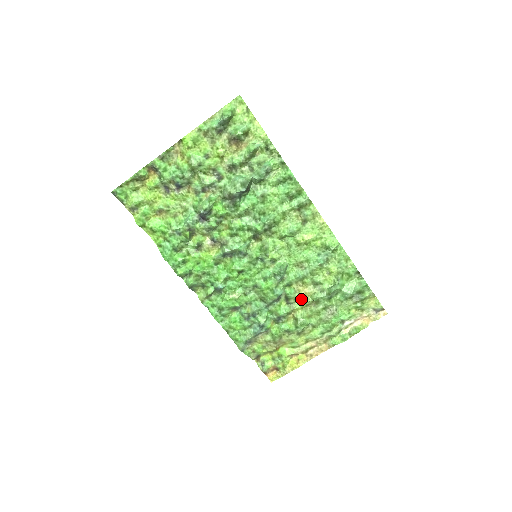
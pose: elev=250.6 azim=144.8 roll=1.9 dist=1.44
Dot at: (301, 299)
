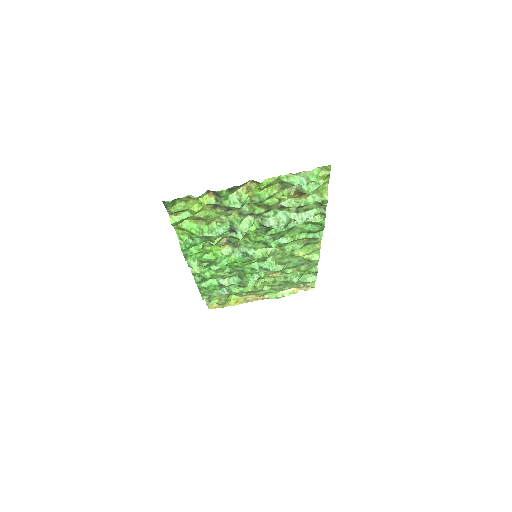
Dot at: (267, 277)
